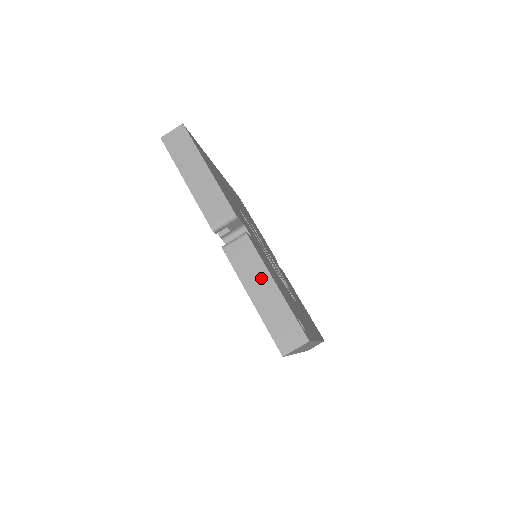
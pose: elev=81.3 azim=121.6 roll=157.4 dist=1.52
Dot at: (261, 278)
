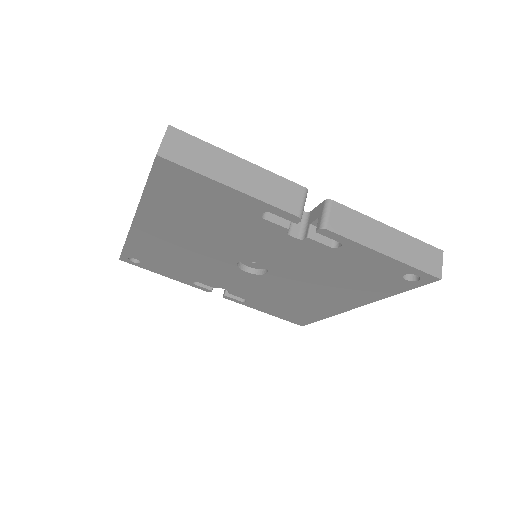
Dot at: (375, 230)
